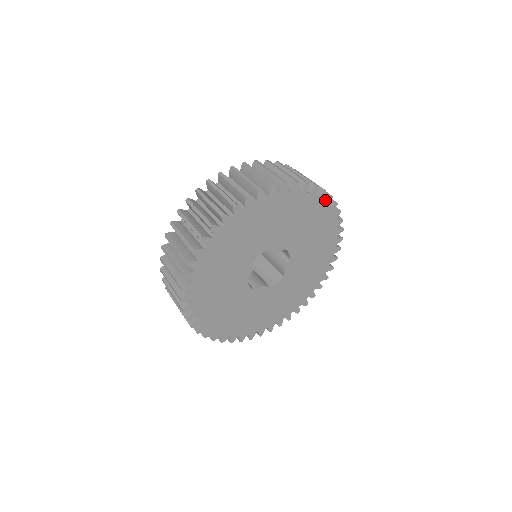
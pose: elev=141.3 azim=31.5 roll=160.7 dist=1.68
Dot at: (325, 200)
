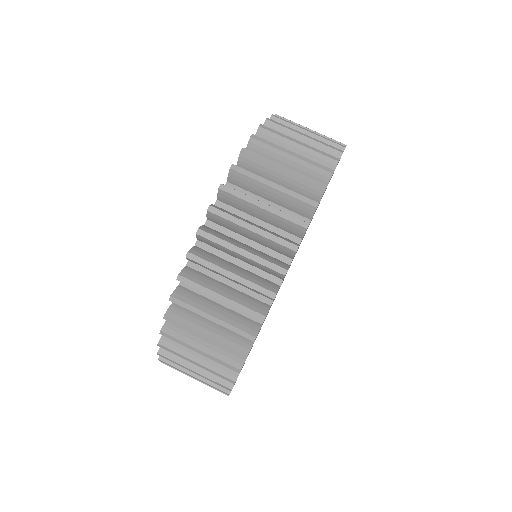
Dot at: (282, 280)
